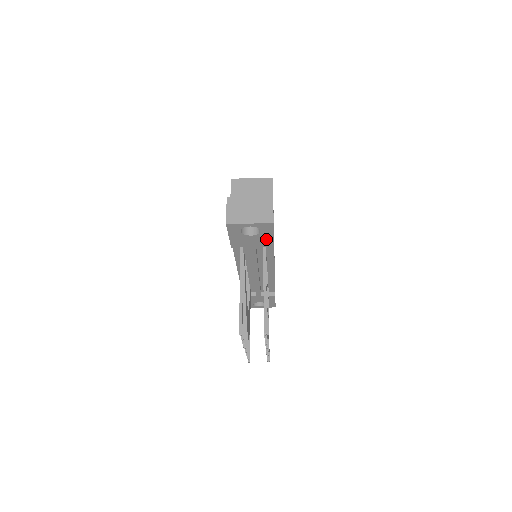
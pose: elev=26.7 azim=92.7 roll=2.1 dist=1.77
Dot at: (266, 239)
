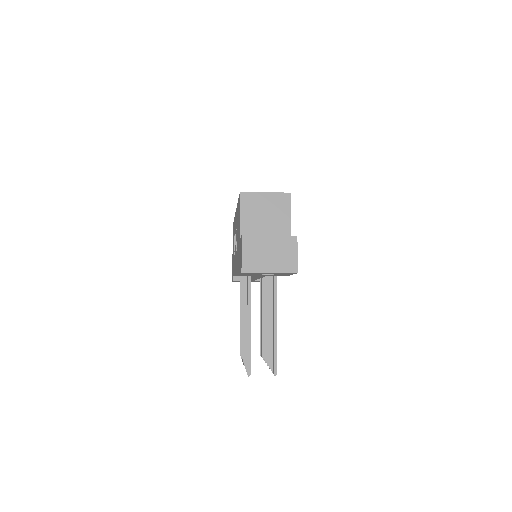
Dot at: occluded
